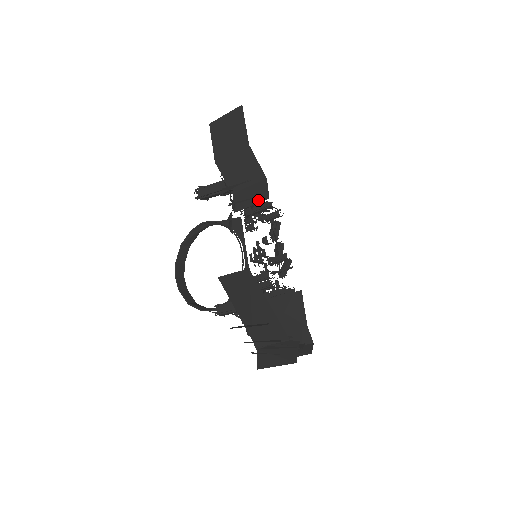
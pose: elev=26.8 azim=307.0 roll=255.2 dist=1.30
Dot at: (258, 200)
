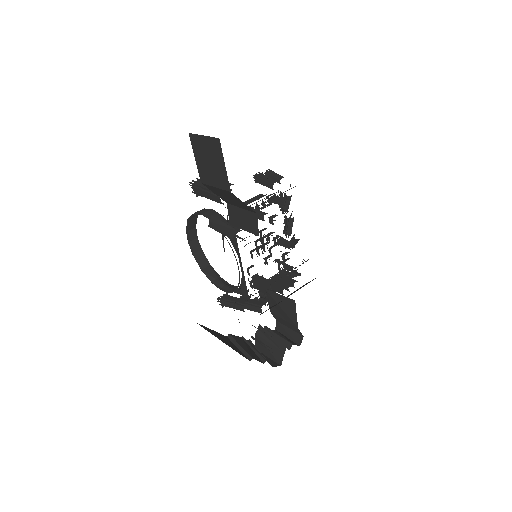
Dot at: (249, 230)
